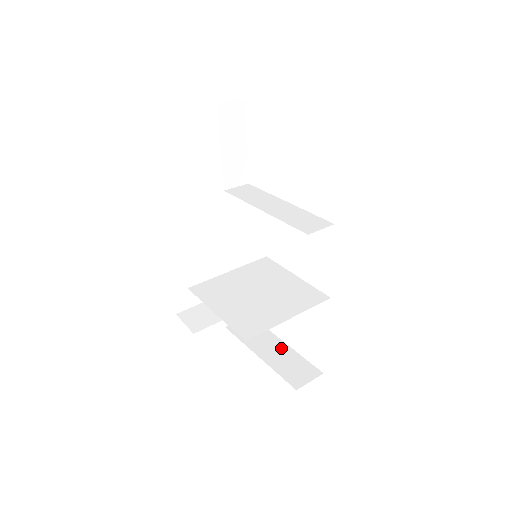
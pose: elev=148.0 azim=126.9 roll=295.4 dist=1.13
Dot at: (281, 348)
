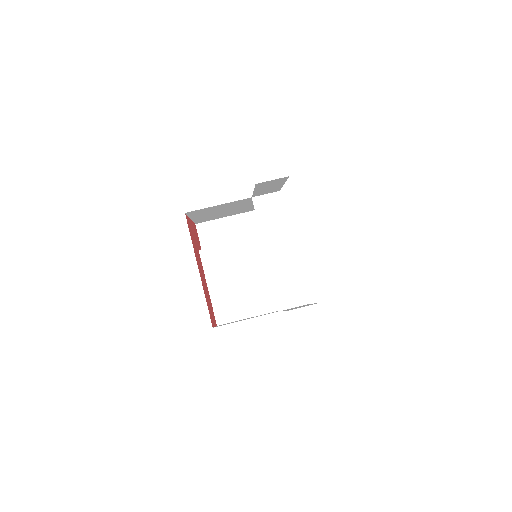
Dot at: occluded
